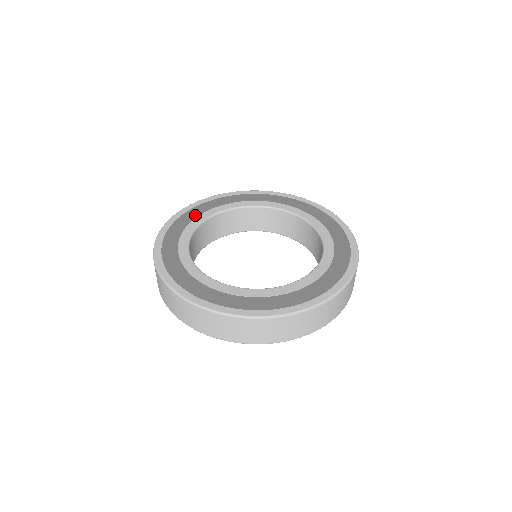
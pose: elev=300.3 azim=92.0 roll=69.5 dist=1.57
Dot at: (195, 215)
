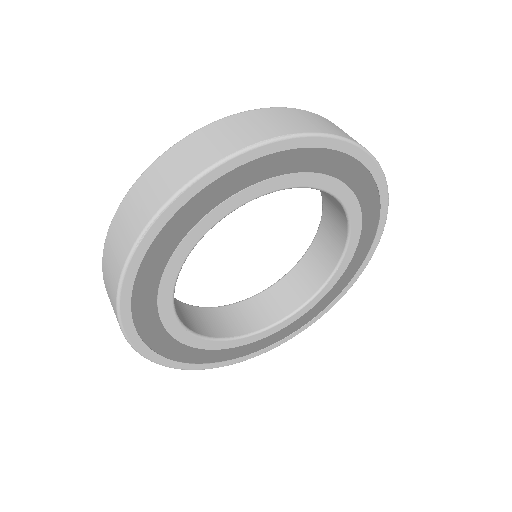
Dot at: occluded
